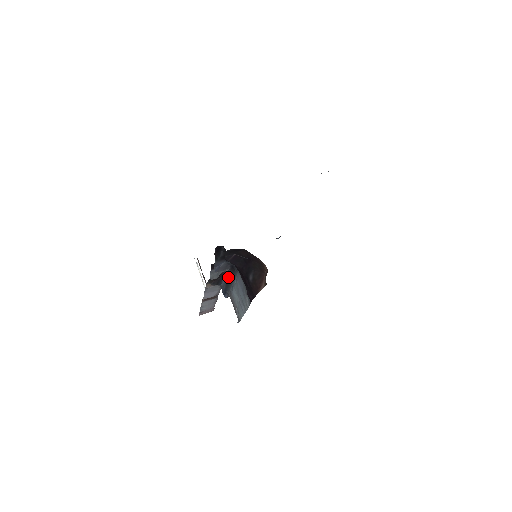
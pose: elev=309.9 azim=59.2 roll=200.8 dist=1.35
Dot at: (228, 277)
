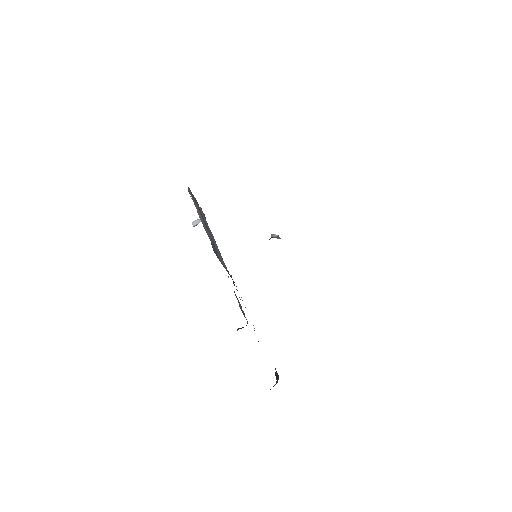
Dot at: (242, 311)
